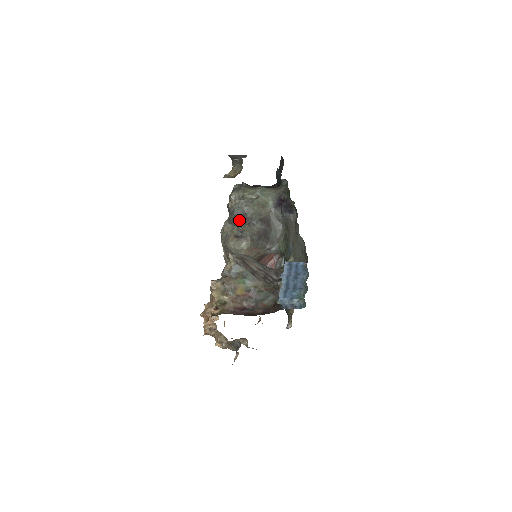
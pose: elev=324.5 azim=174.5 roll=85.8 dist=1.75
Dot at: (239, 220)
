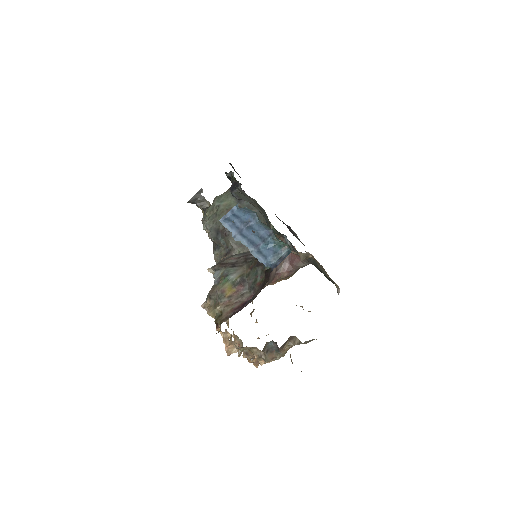
Dot at: (218, 240)
